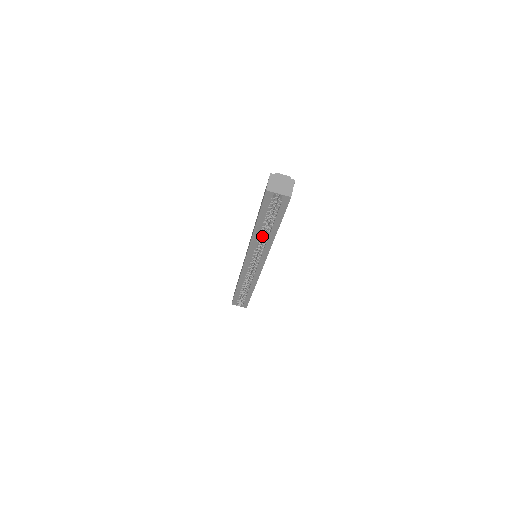
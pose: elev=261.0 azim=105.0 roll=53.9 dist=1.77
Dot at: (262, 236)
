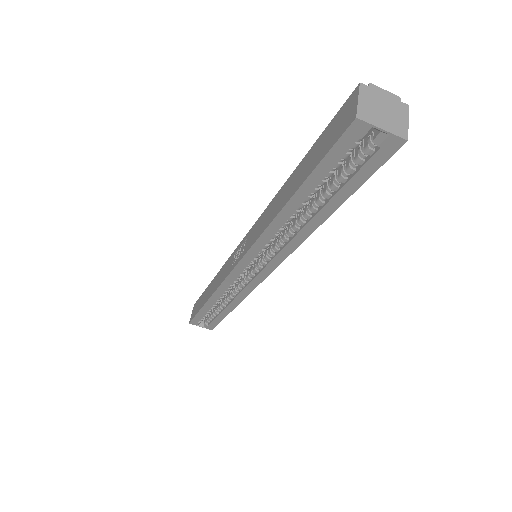
Dot at: occluded
